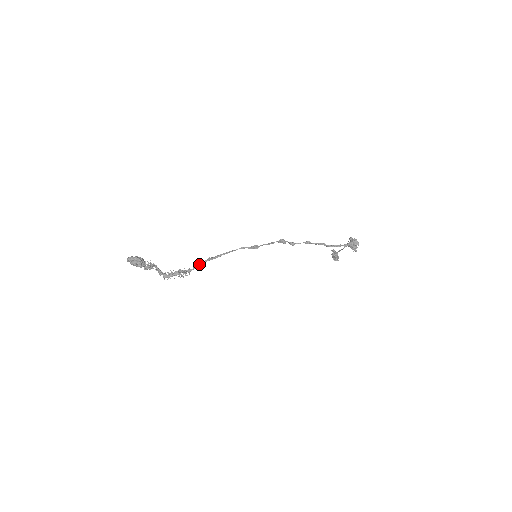
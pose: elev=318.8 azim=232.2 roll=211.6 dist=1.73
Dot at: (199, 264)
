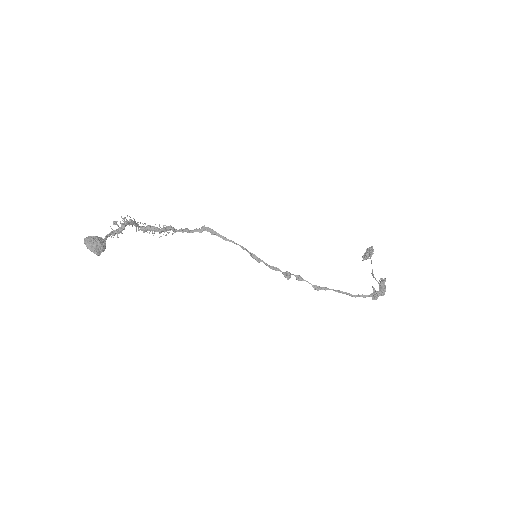
Dot at: (187, 231)
